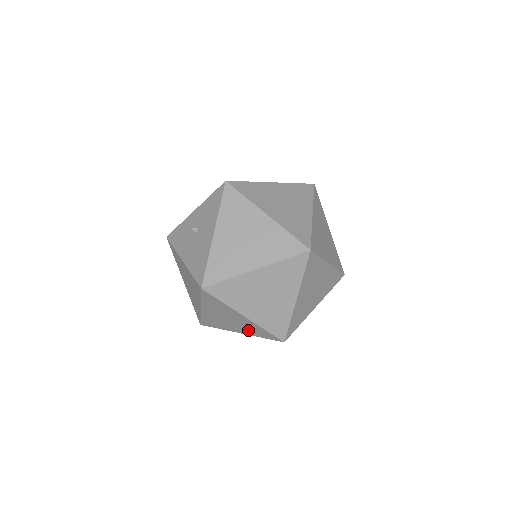
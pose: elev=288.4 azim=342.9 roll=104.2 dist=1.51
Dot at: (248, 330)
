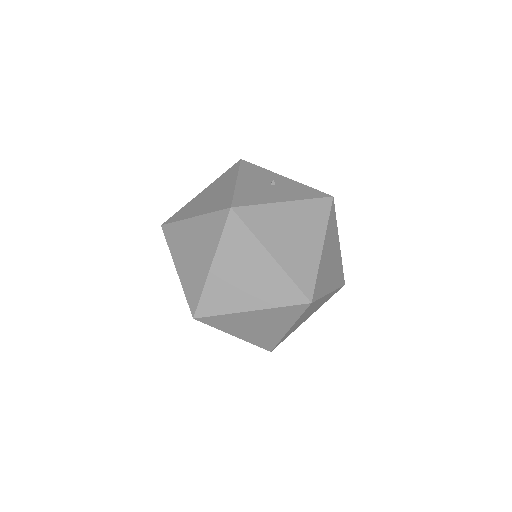
Dot at: (188, 276)
